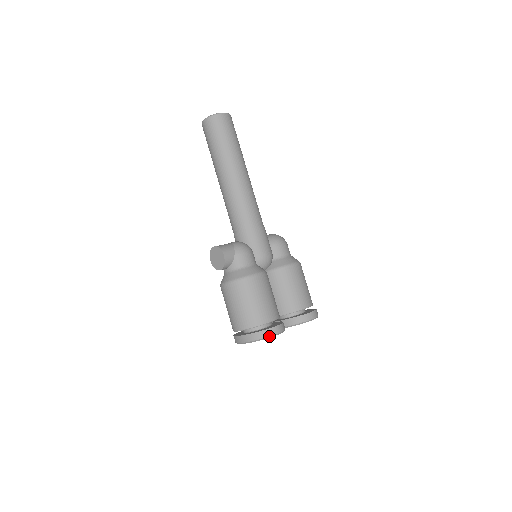
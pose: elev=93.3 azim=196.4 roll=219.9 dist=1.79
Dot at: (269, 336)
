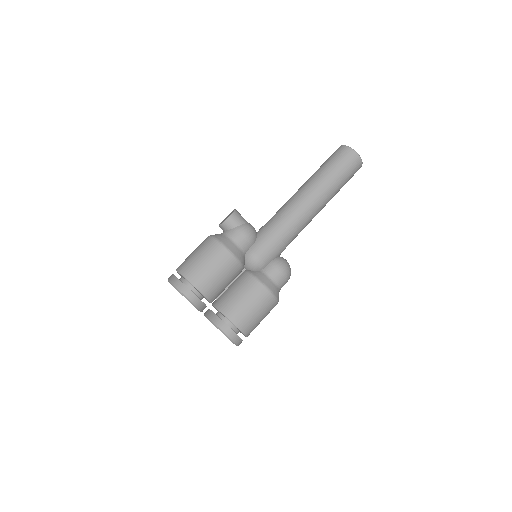
Dot at: (179, 290)
